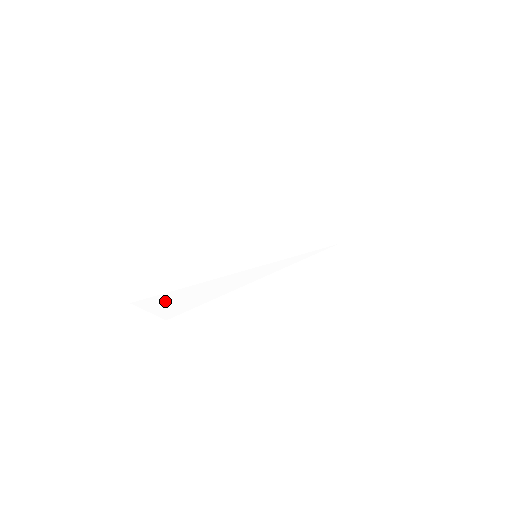
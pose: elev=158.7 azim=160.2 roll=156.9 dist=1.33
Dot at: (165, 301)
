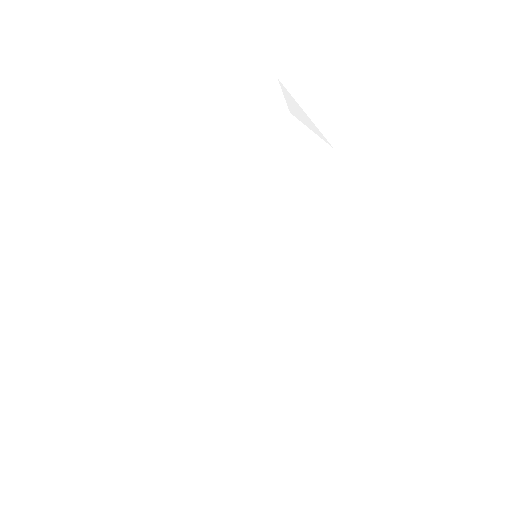
Dot at: (203, 381)
